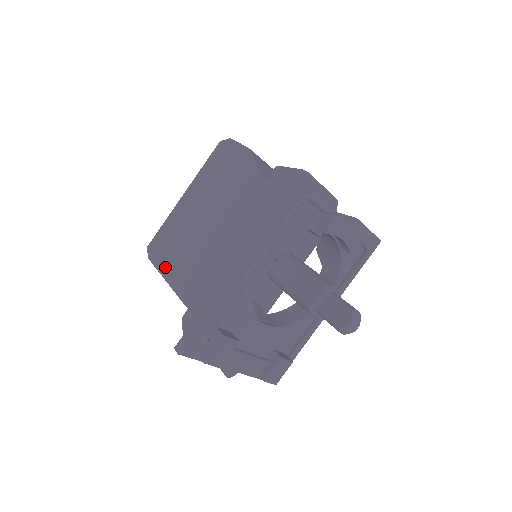
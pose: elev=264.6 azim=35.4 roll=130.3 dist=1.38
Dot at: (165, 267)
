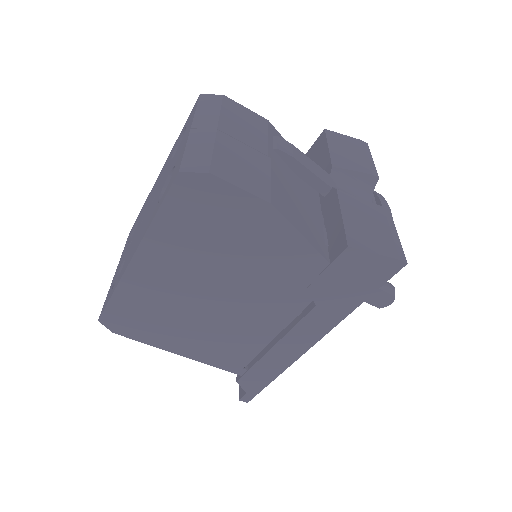
Dot at: (166, 344)
